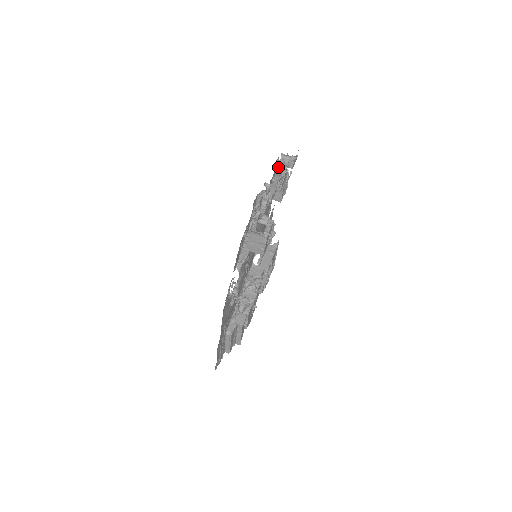
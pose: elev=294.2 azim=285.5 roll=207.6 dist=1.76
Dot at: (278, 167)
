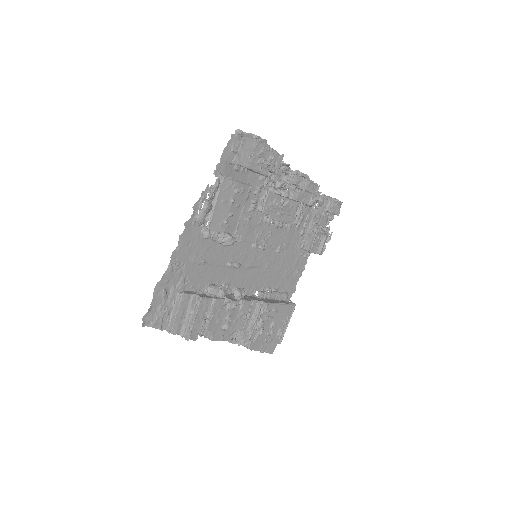
Dot at: (318, 209)
